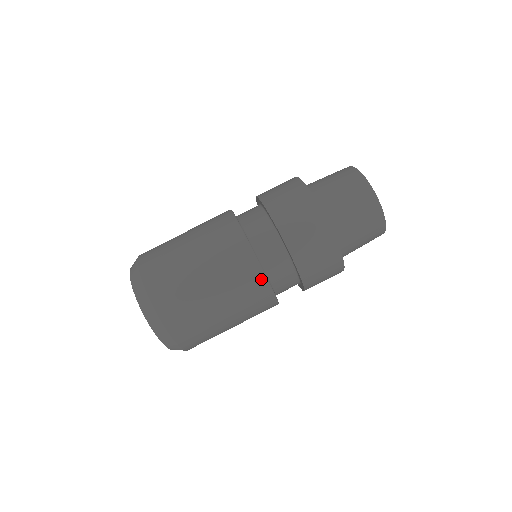
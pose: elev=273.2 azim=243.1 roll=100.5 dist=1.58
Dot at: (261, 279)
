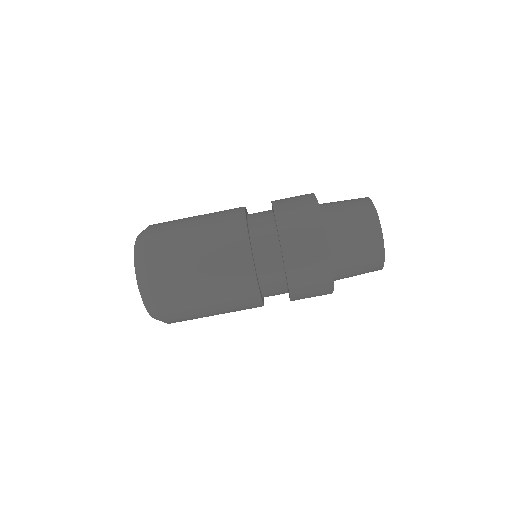
Dot at: occluded
